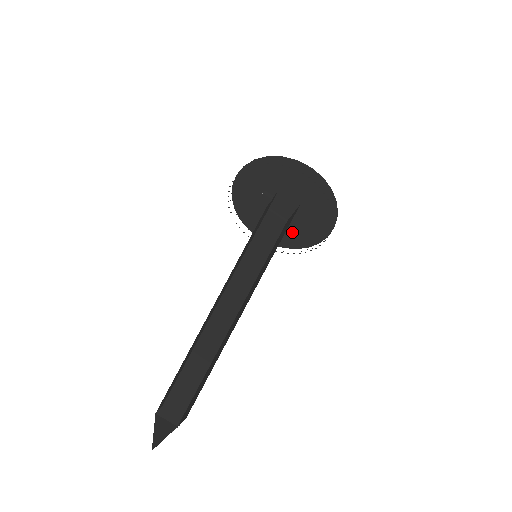
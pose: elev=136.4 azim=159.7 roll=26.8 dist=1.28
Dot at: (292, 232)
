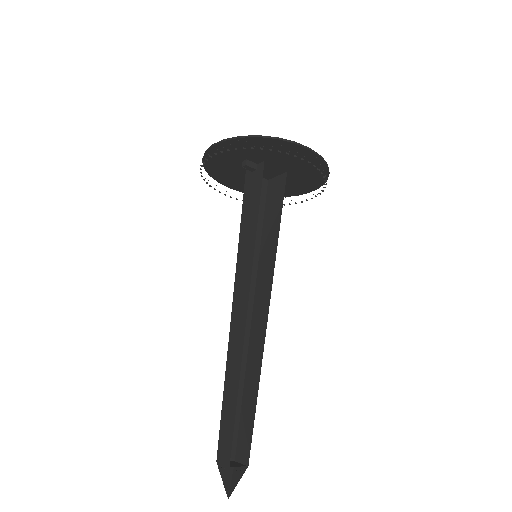
Dot at: occluded
